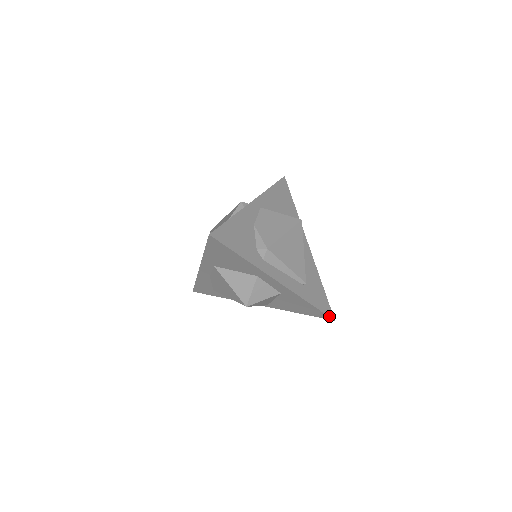
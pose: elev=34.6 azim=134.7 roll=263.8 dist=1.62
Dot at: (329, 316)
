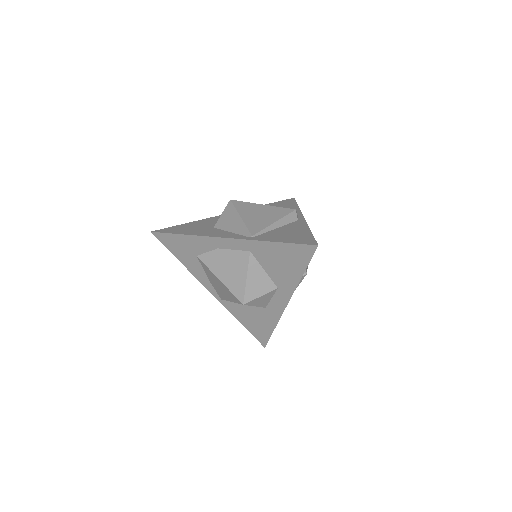
Dot at: occluded
